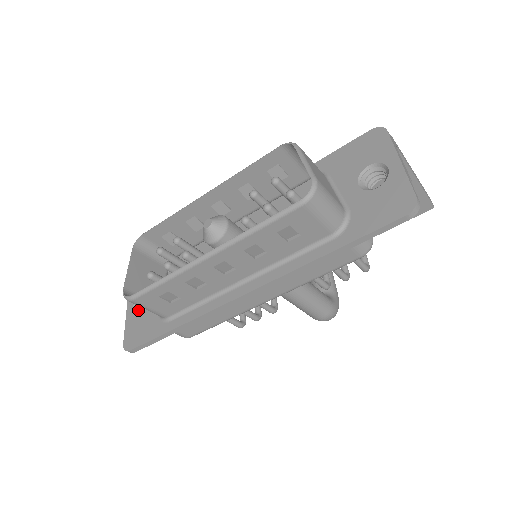
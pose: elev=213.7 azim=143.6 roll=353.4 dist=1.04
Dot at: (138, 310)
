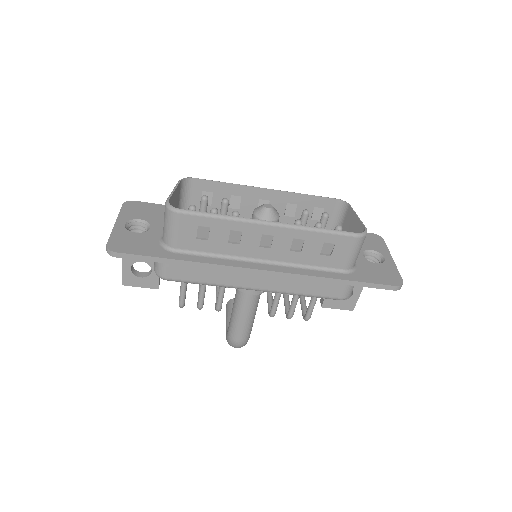
Dot at: occluded
